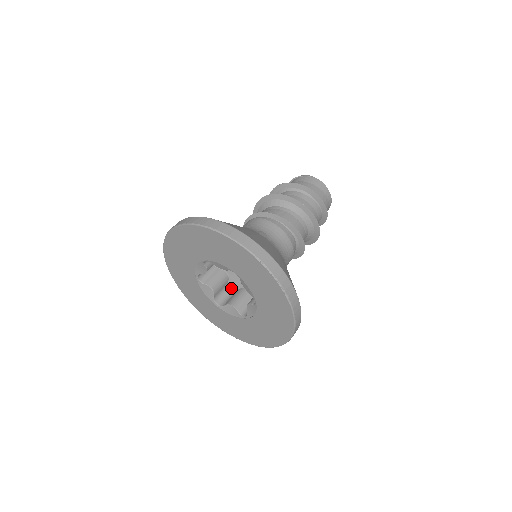
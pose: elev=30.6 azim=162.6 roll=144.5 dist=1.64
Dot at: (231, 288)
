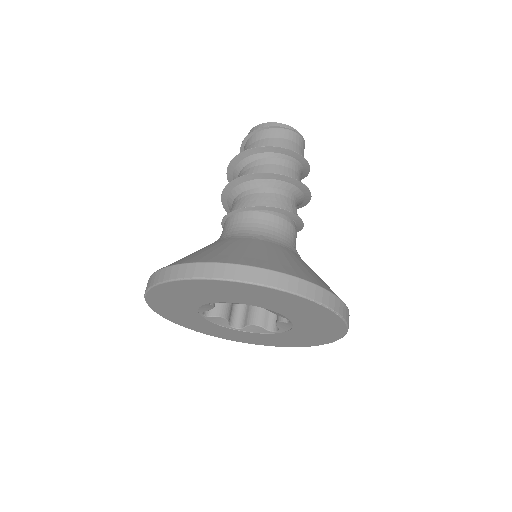
Dot at: occluded
